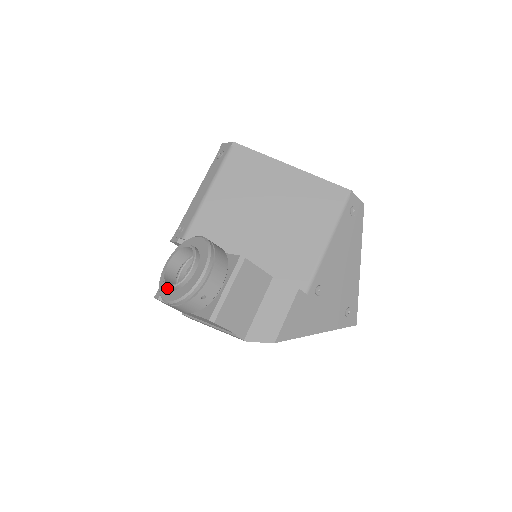
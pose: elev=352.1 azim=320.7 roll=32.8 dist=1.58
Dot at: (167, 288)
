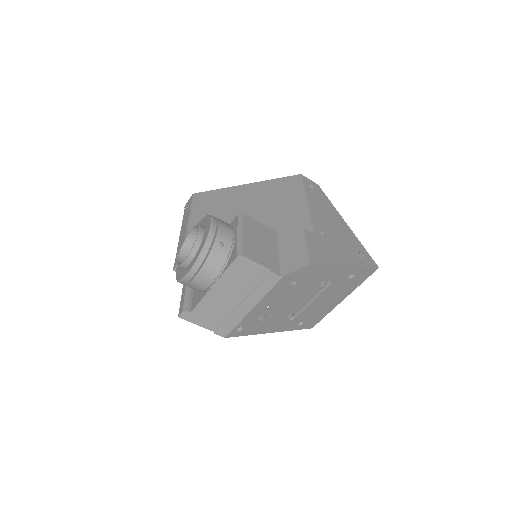
Dot at: (186, 268)
